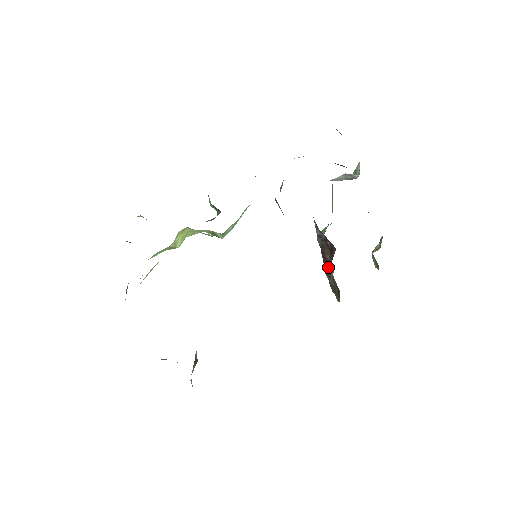
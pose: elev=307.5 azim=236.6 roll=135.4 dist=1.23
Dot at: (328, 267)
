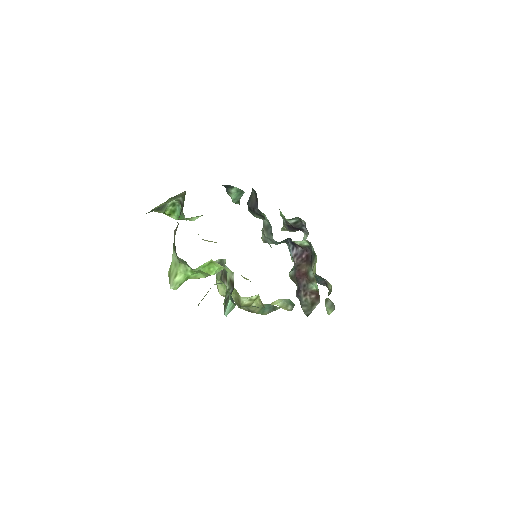
Dot at: (305, 281)
